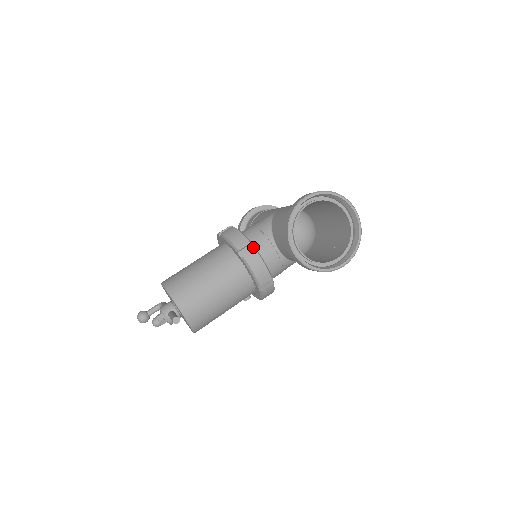
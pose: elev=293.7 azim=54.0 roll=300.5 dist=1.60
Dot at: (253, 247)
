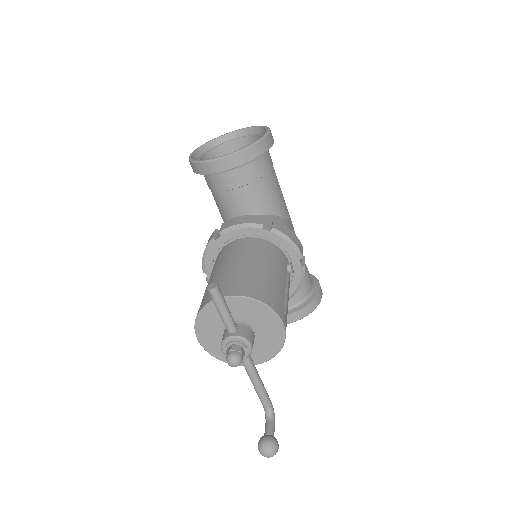
Dot at: occluded
